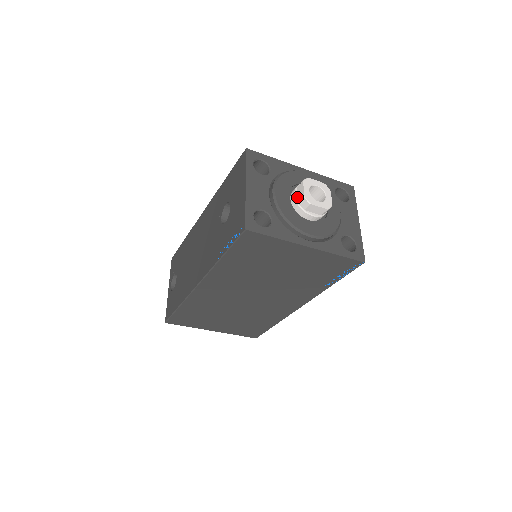
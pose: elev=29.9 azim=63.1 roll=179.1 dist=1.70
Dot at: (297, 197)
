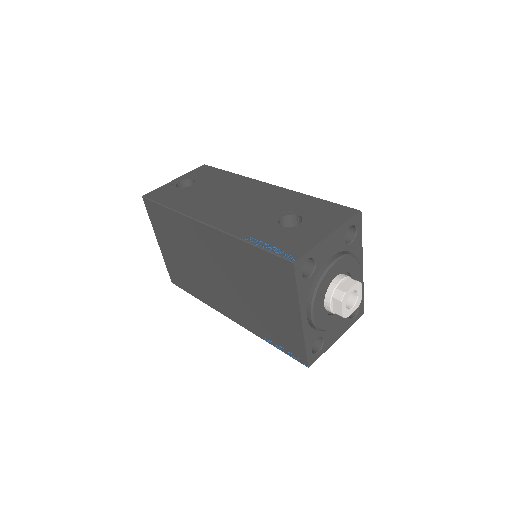
Dot at: (340, 284)
